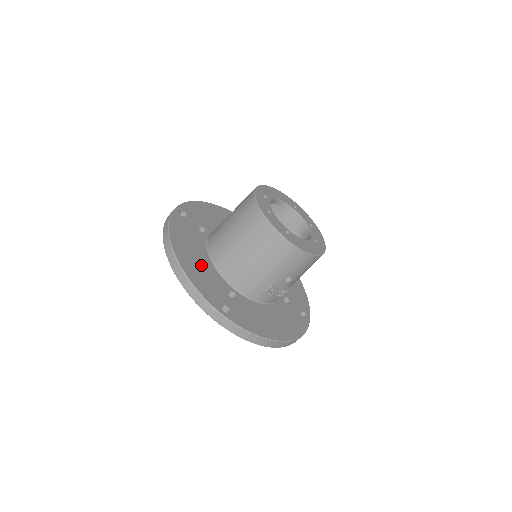
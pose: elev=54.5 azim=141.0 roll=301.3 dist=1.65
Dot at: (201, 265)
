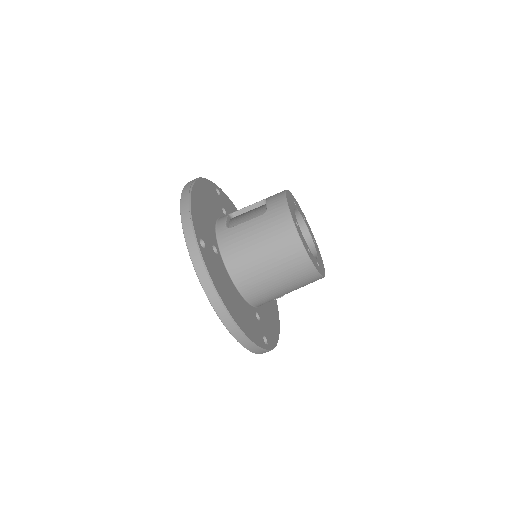
Dot at: (240, 307)
